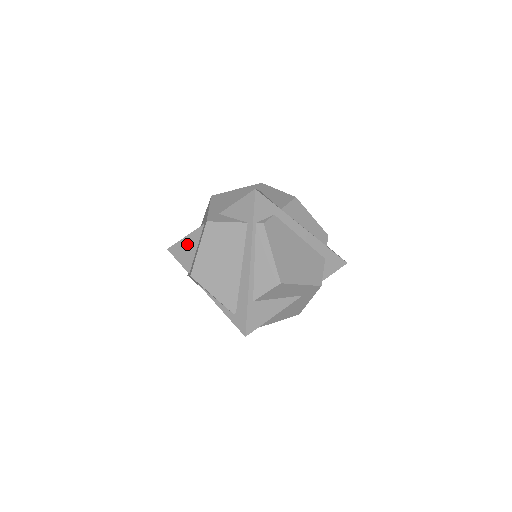
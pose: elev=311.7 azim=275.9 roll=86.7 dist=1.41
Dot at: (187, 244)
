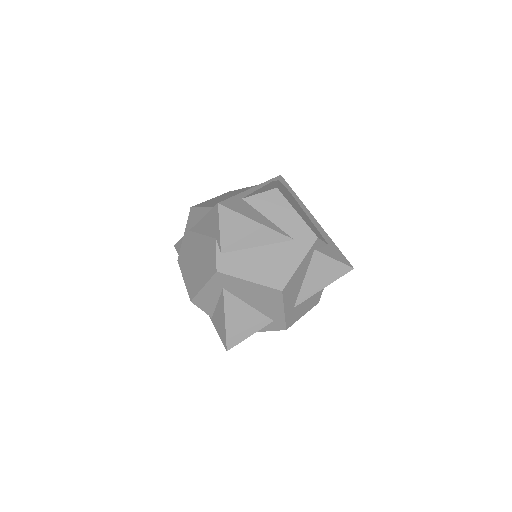
Dot at: occluded
